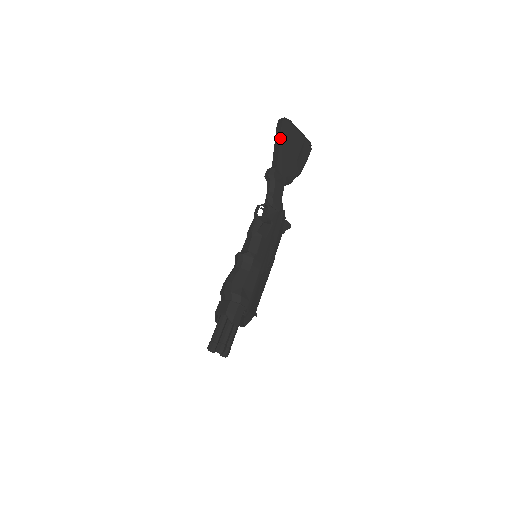
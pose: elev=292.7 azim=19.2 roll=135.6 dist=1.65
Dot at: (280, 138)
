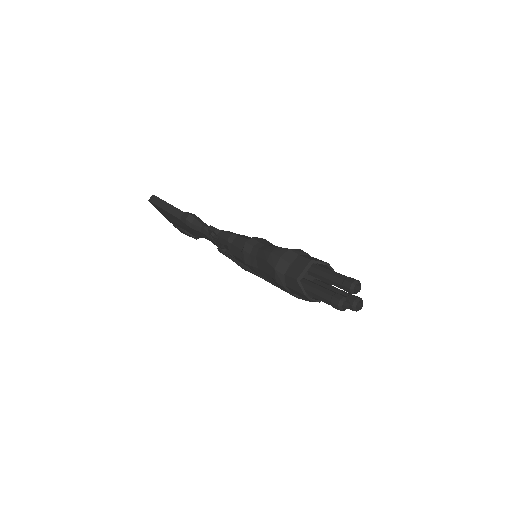
Dot at: (166, 202)
